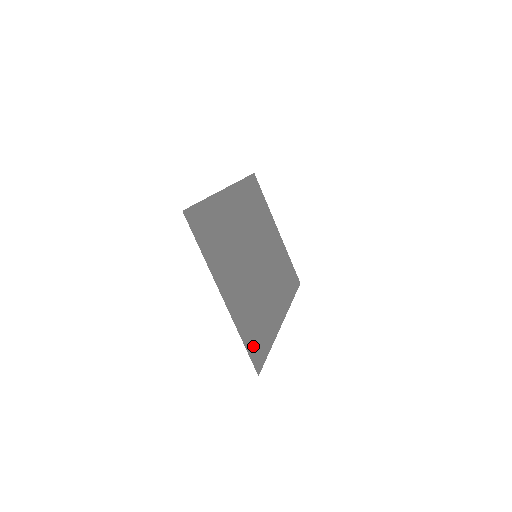
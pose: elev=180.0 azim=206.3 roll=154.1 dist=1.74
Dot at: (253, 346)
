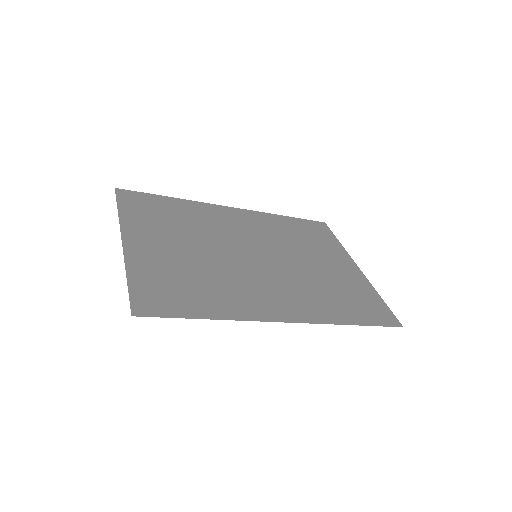
Dot at: (152, 294)
